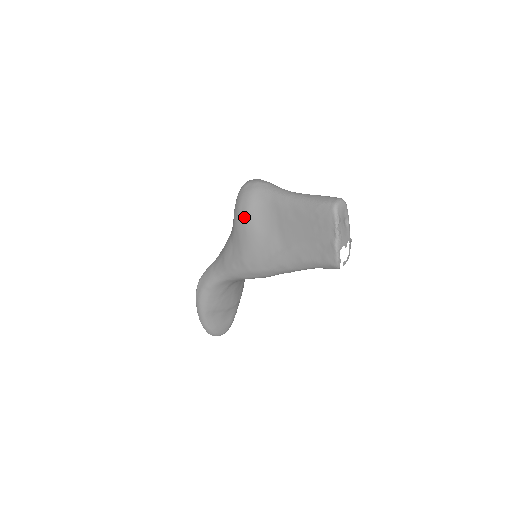
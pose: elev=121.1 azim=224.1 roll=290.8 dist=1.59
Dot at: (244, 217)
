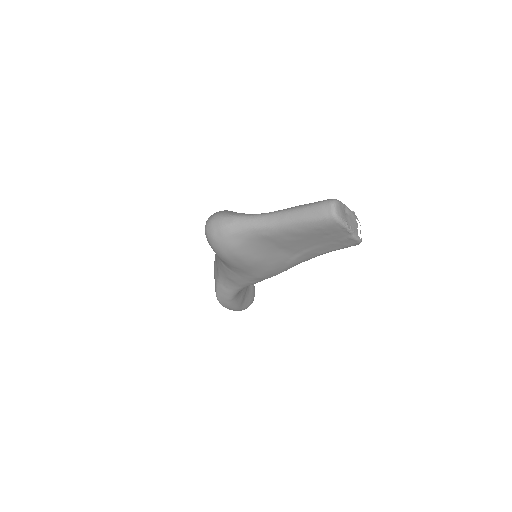
Dot at: (238, 260)
